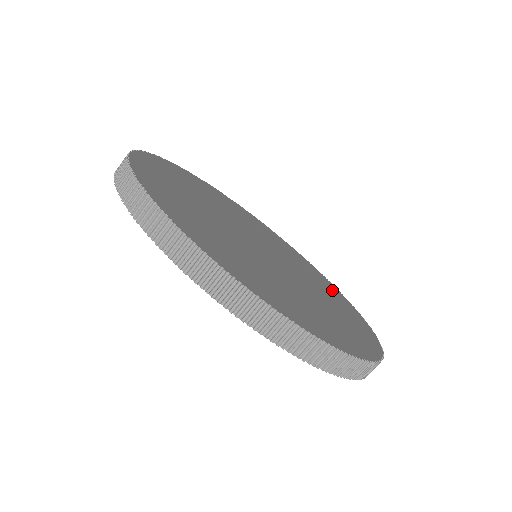
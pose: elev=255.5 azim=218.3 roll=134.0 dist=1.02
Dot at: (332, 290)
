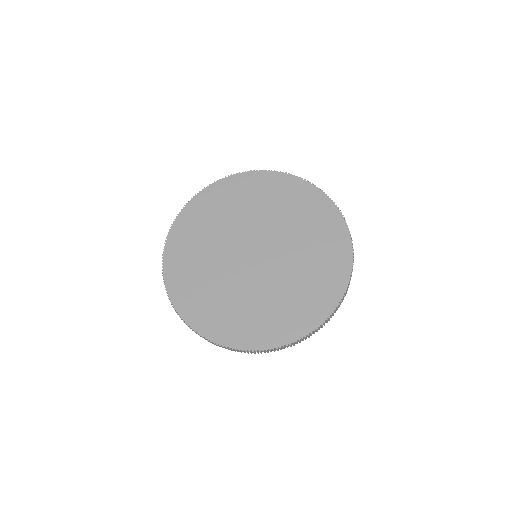
Dot at: (333, 252)
